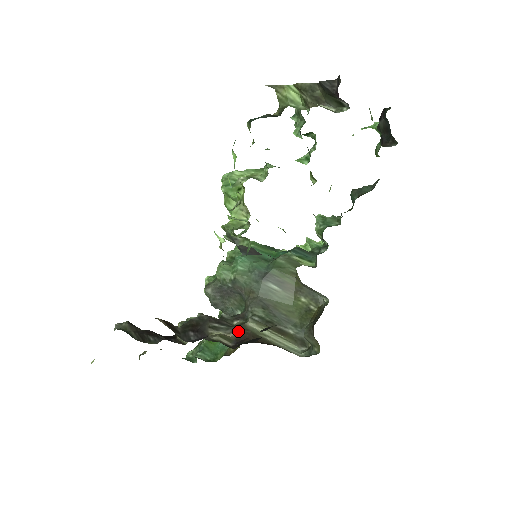
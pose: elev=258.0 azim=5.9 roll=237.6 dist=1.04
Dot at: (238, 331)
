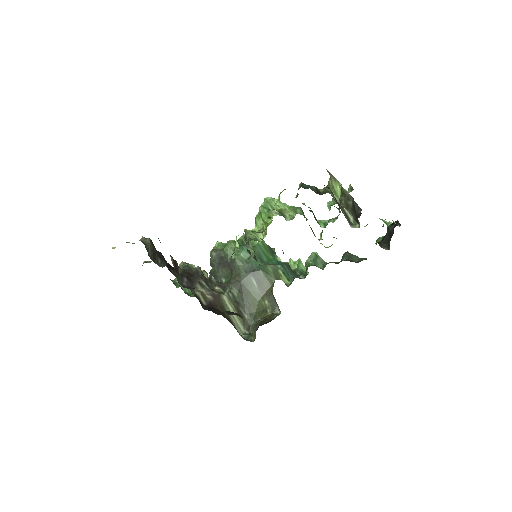
Dot at: (214, 297)
